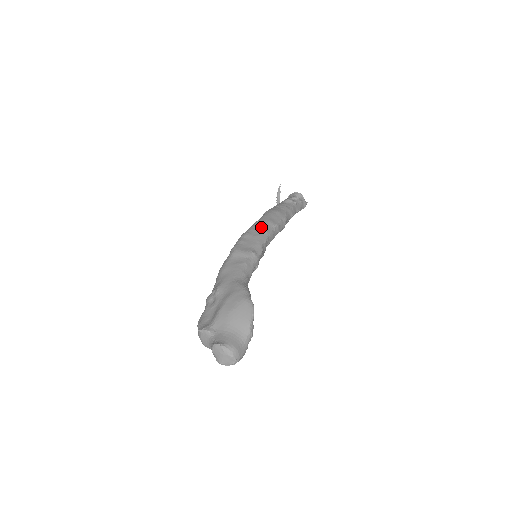
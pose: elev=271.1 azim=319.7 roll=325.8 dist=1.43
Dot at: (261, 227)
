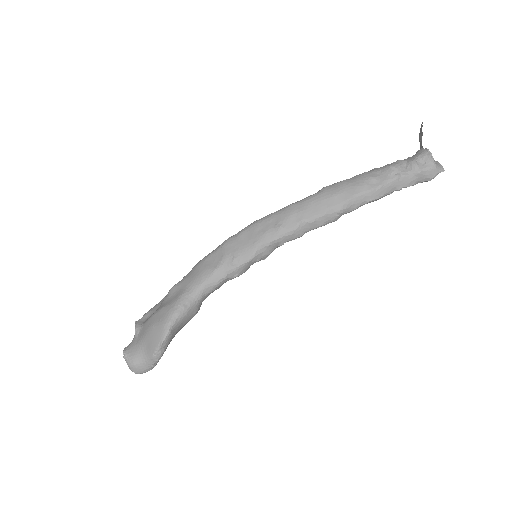
Dot at: (280, 220)
